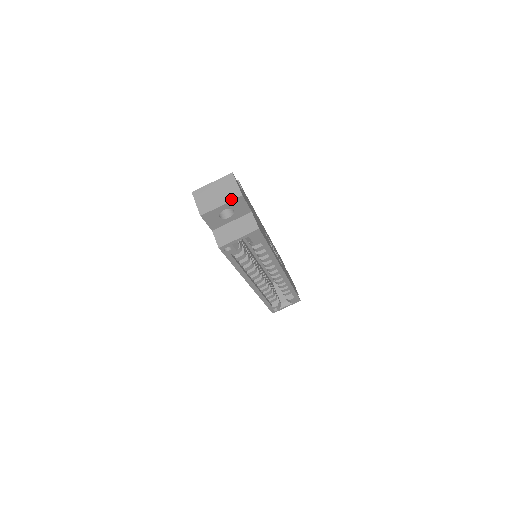
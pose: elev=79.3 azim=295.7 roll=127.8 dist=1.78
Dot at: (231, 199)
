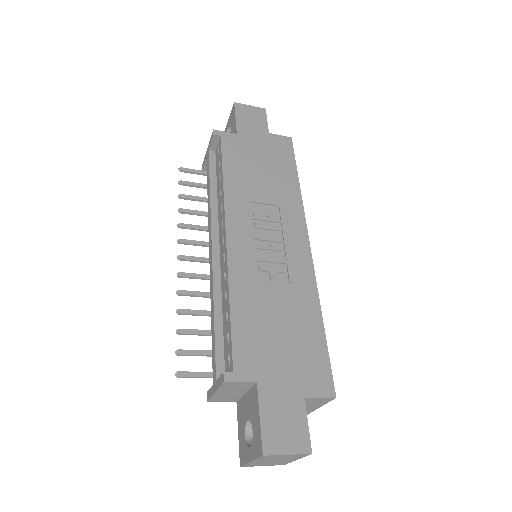
Dot at: occluded
